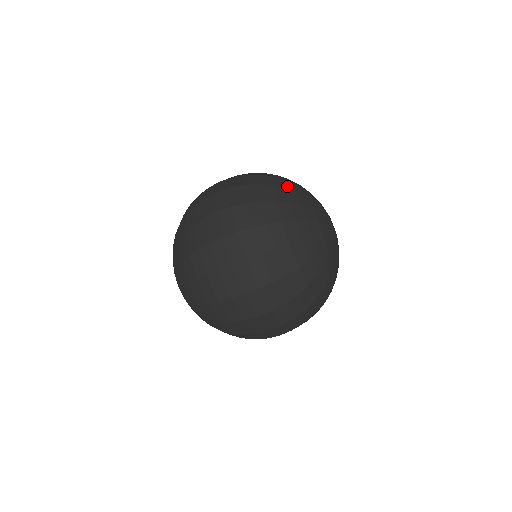
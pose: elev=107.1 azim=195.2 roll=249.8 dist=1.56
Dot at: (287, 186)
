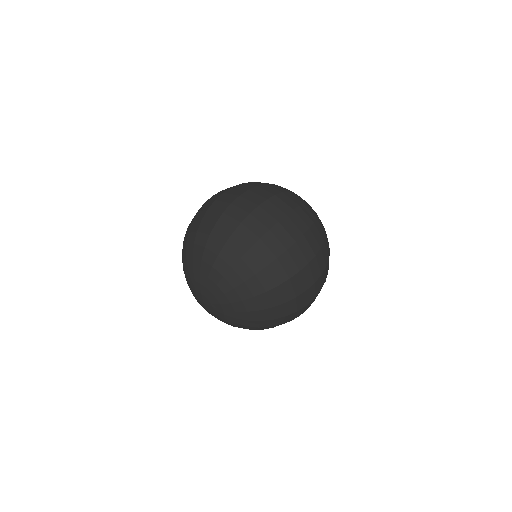
Dot at: occluded
